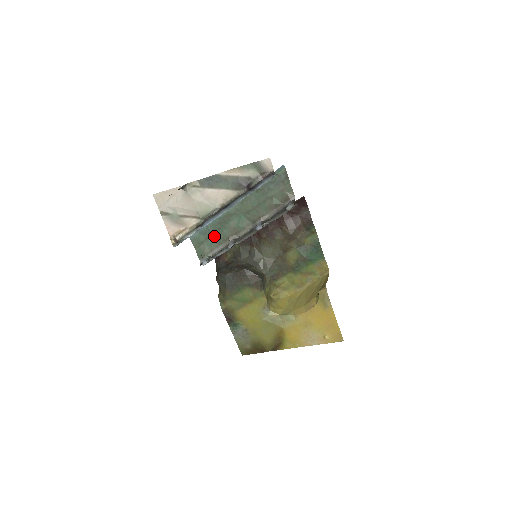
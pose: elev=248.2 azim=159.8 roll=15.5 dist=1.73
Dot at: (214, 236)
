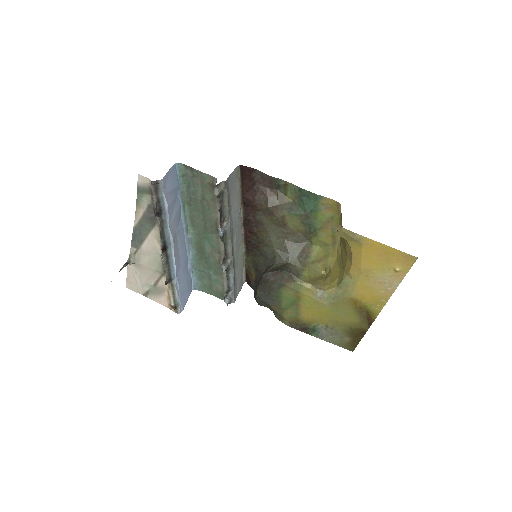
Dot at: (211, 272)
